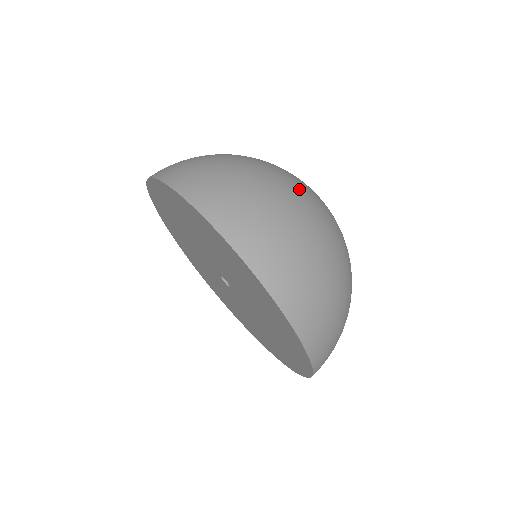
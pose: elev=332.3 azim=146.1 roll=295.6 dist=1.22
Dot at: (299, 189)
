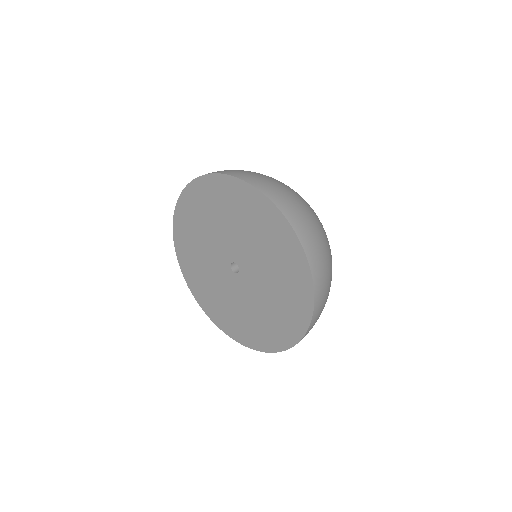
Dot at: occluded
